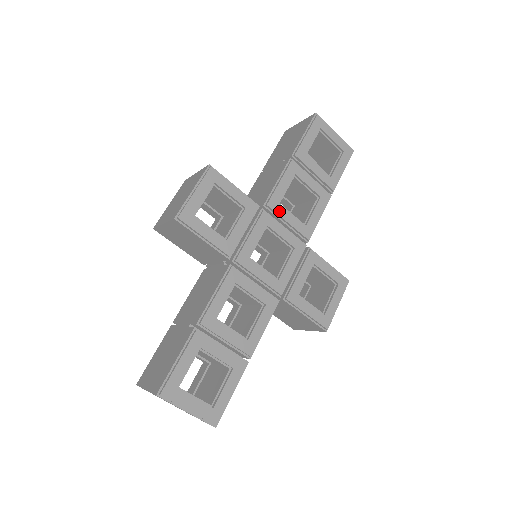
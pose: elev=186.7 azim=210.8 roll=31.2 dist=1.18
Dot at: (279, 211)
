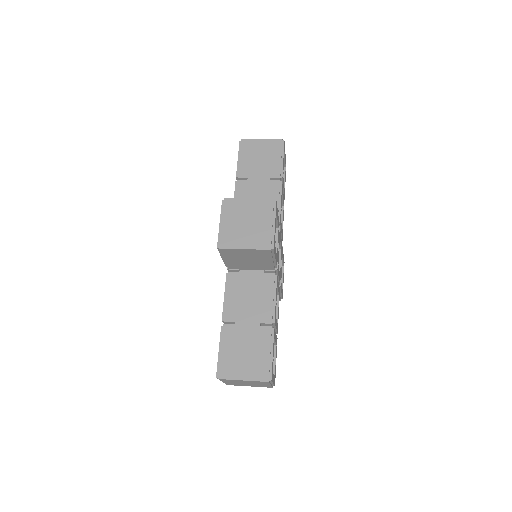
Dot at: occluded
